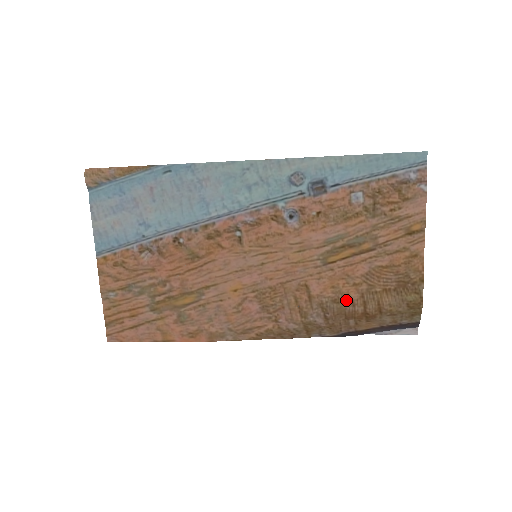
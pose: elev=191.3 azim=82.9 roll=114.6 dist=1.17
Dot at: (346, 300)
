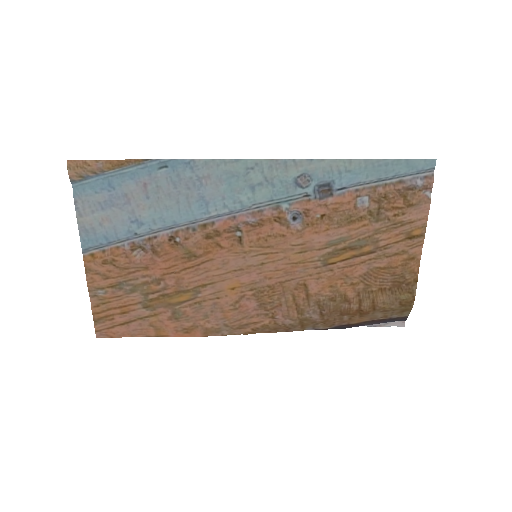
Dot at: (343, 298)
